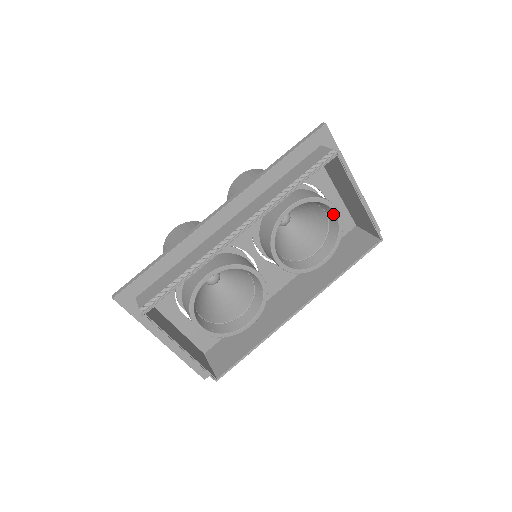
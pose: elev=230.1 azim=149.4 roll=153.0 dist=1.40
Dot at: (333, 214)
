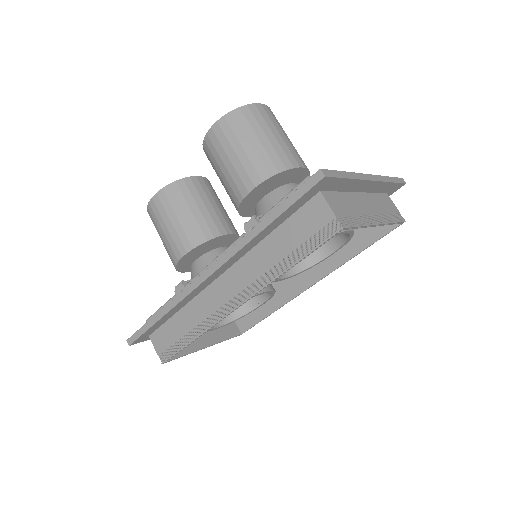
Dot at: occluded
